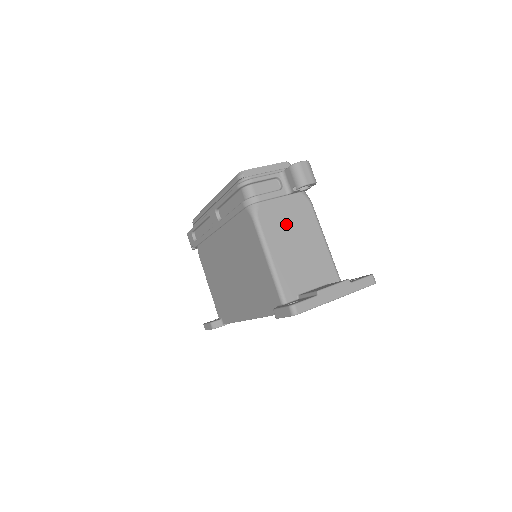
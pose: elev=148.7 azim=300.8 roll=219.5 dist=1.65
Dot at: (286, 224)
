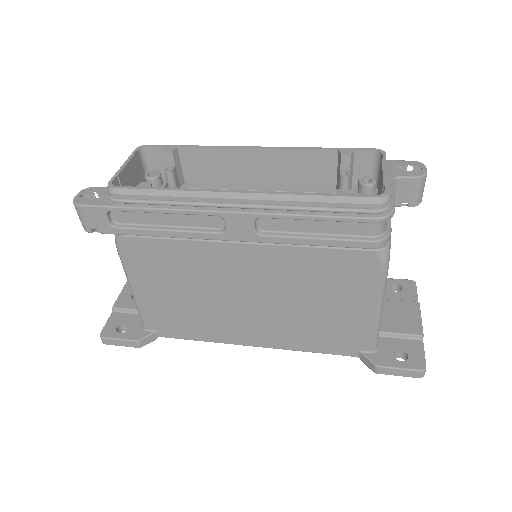
Dot at: occluded
